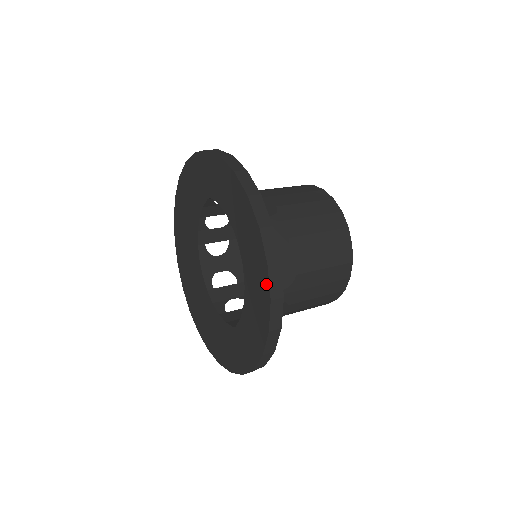
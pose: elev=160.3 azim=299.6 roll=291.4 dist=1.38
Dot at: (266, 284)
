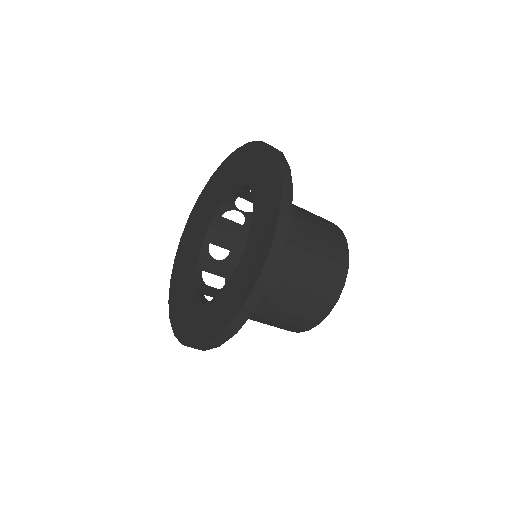
Dot at: (265, 148)
